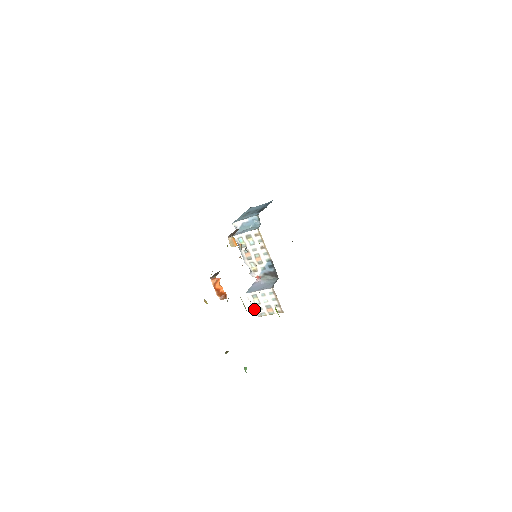
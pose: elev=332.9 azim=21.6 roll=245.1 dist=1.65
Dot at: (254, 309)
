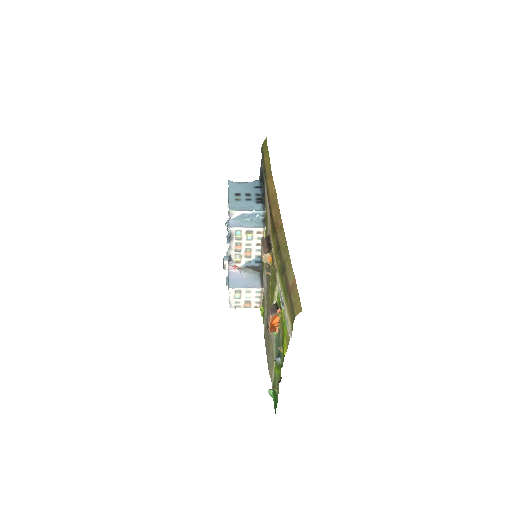
Dot at: (230, 301)
